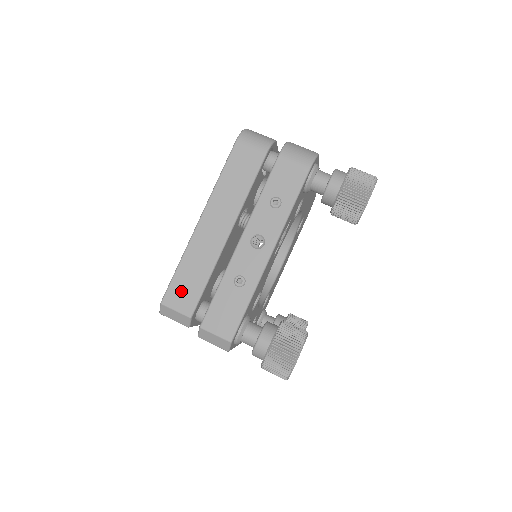
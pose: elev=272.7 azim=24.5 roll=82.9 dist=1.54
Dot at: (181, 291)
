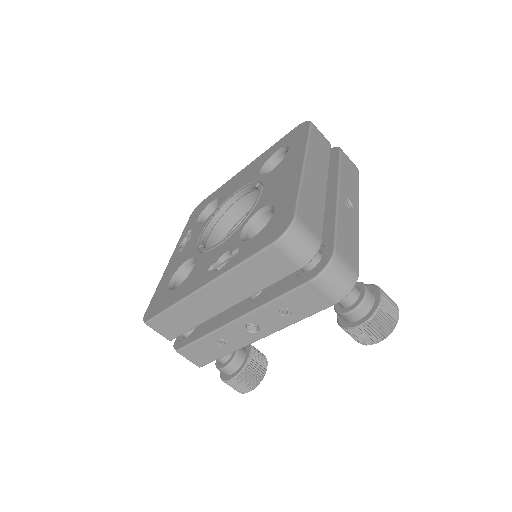
Dot at: (167, 324)
